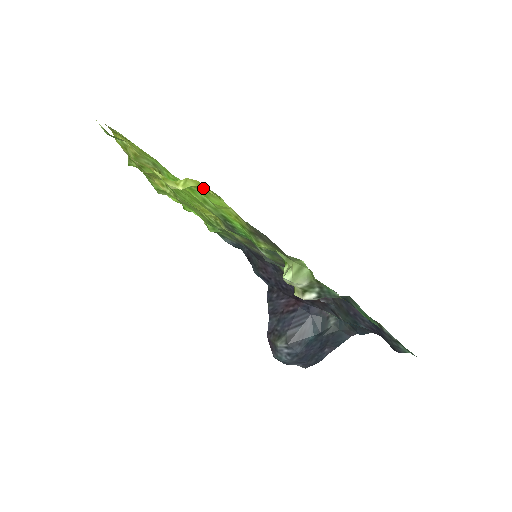
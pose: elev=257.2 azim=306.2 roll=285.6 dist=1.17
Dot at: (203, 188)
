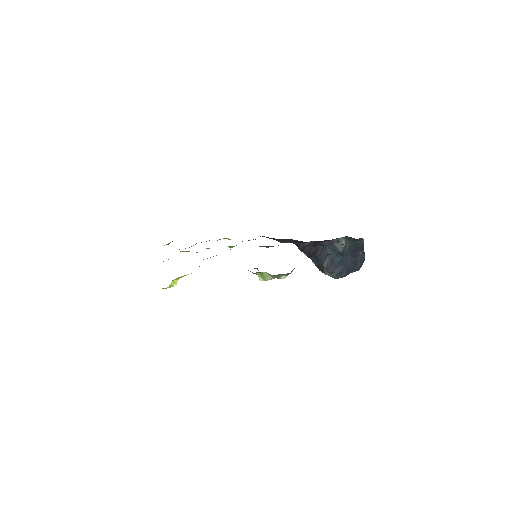
Dot at: occluded
